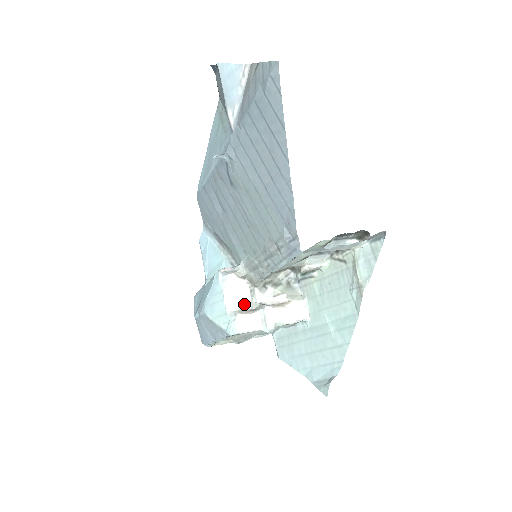
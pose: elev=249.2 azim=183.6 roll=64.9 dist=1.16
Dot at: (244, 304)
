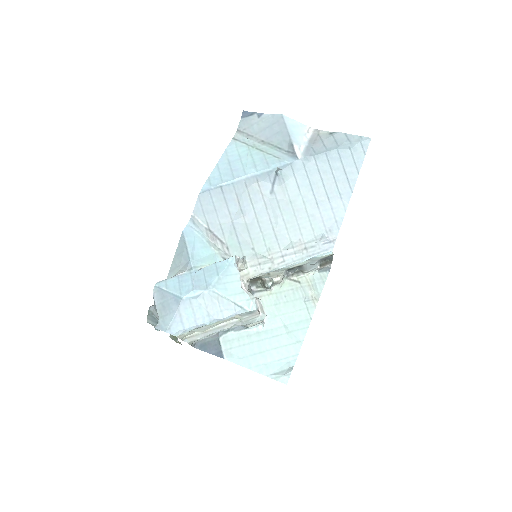
Dot at: occluded
